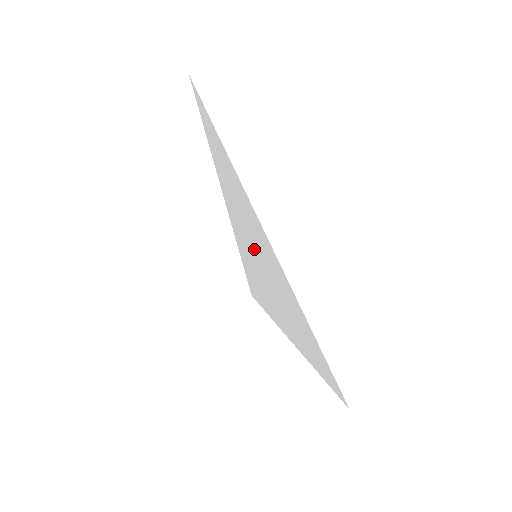
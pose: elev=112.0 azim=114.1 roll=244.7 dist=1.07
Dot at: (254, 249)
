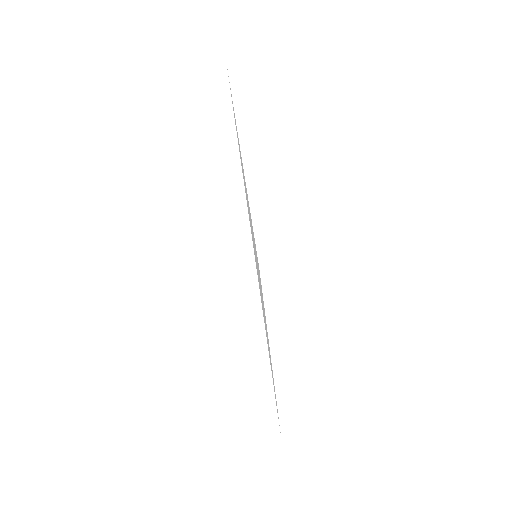
Dot at: occluded
